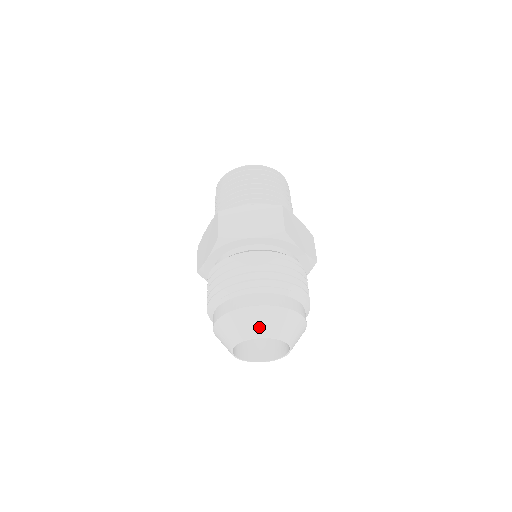
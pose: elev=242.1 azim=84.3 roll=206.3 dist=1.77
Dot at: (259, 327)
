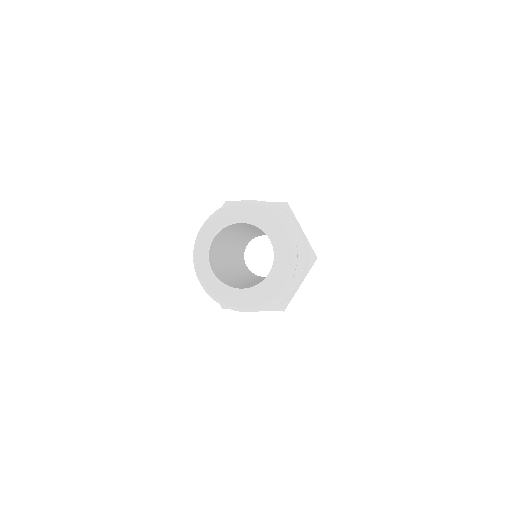
Dot at: (209, 233)
